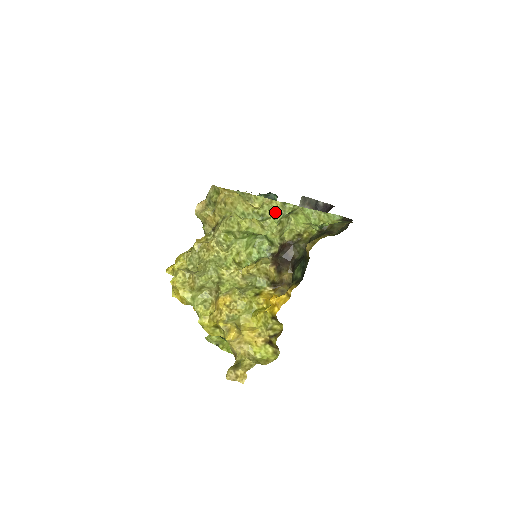
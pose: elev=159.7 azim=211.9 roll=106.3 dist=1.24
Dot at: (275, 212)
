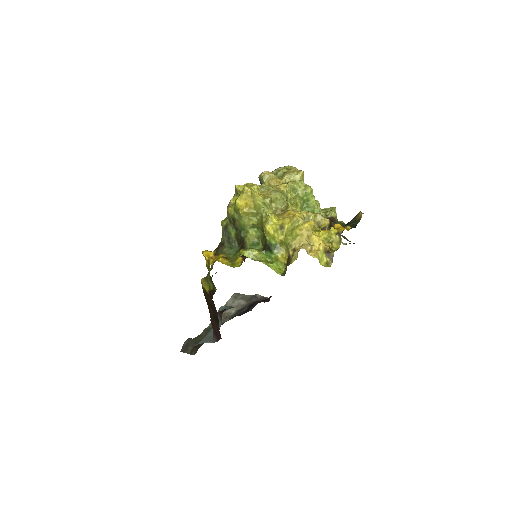
Dot at: occluded
